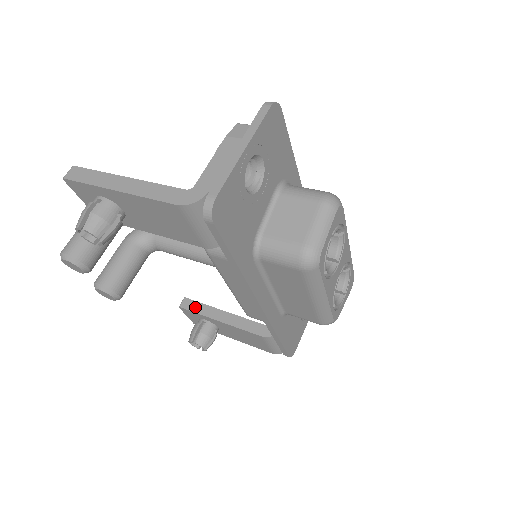
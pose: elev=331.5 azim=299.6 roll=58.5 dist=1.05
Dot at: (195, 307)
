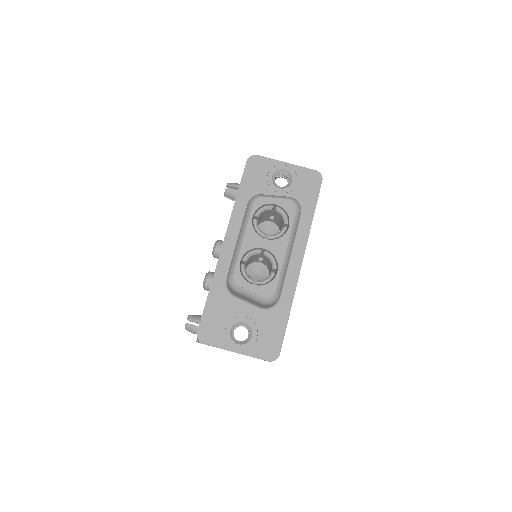
Dot at: occluded
